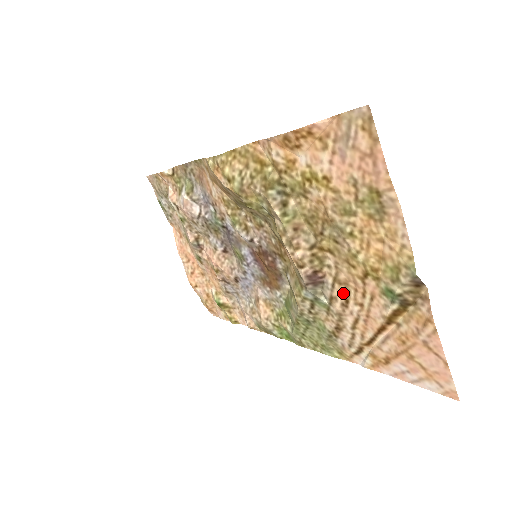
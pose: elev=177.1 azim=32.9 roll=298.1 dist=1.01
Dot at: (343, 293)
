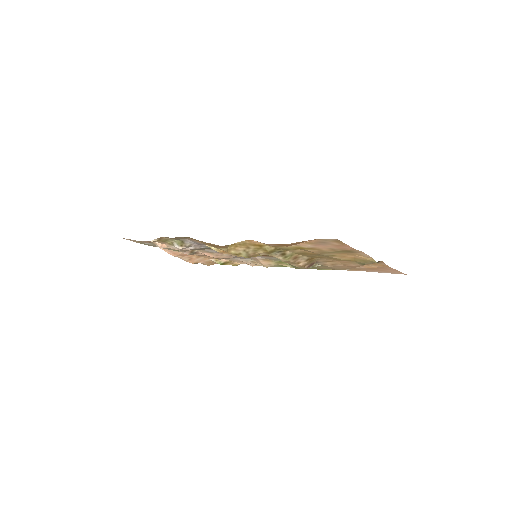
Dot at: (331, 263)
